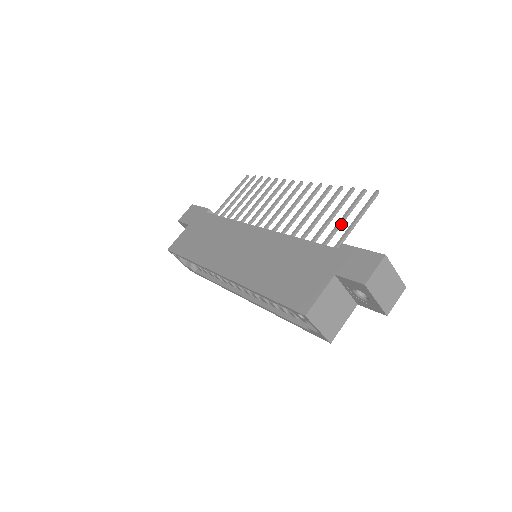
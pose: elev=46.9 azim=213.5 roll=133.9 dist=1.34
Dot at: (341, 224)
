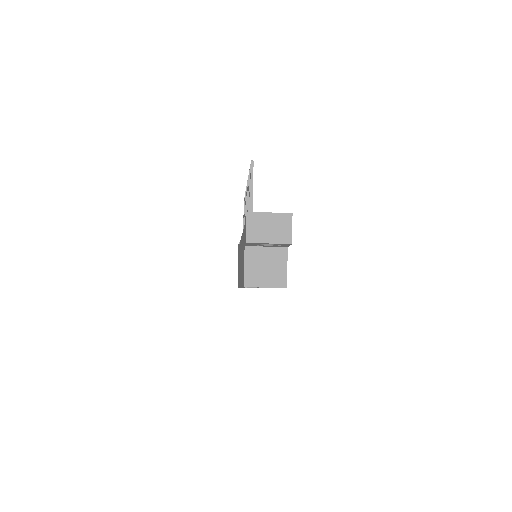
Dot at: occluded
